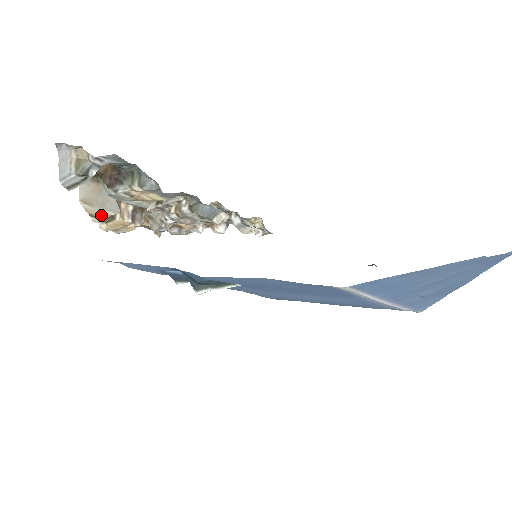
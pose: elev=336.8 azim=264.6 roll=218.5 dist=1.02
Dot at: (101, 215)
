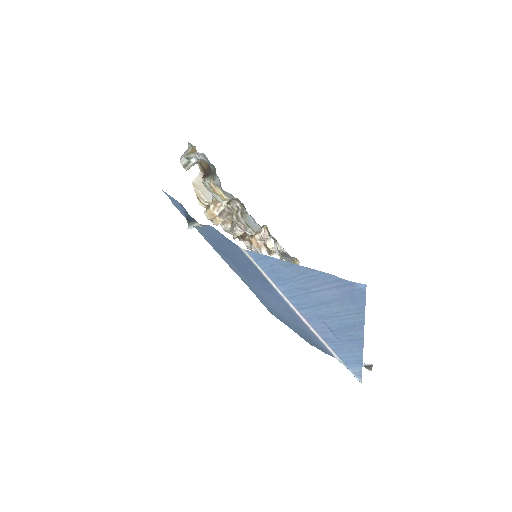
Dot at: (202, 200)
